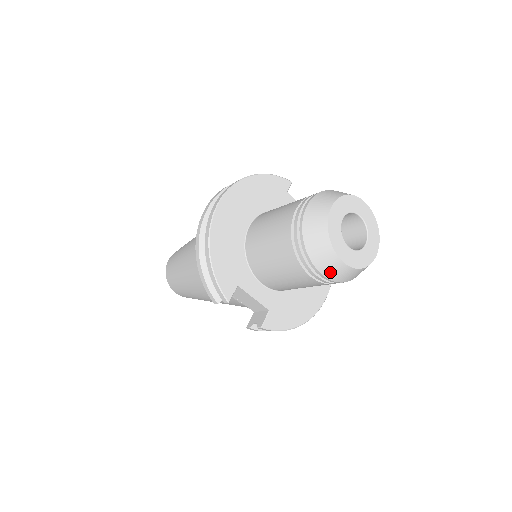
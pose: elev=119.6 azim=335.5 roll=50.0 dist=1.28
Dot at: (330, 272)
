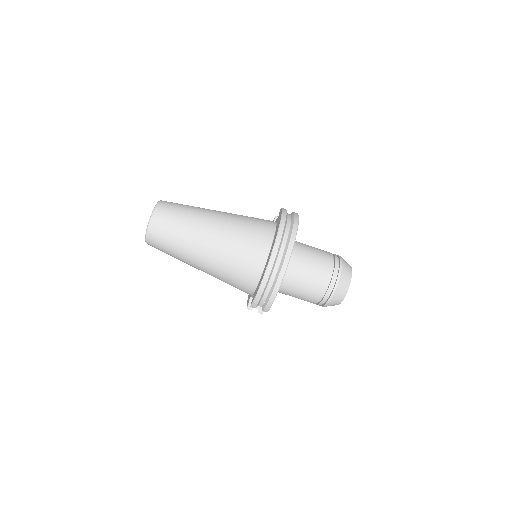
Dot at: occluded
